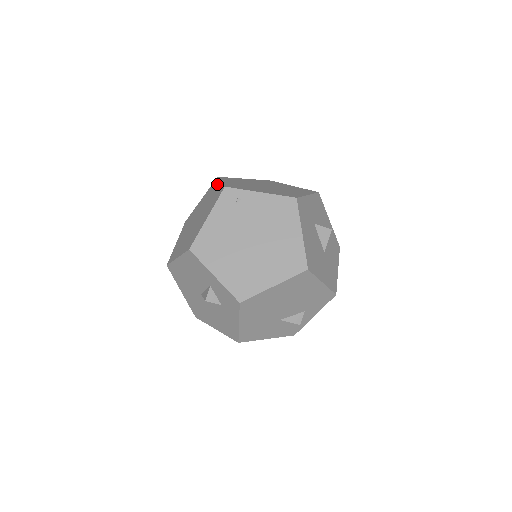
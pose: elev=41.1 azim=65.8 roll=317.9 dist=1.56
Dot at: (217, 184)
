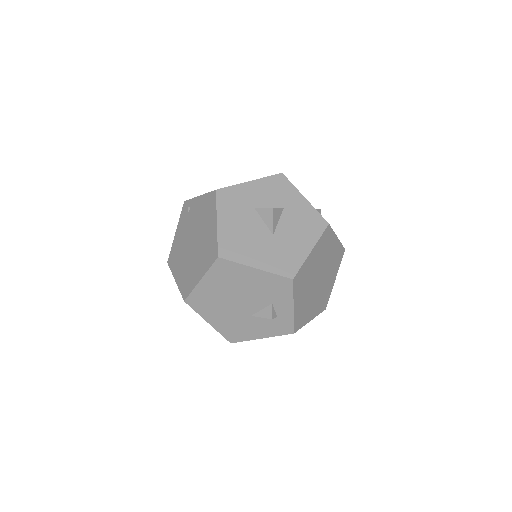
Dot at: occluded
